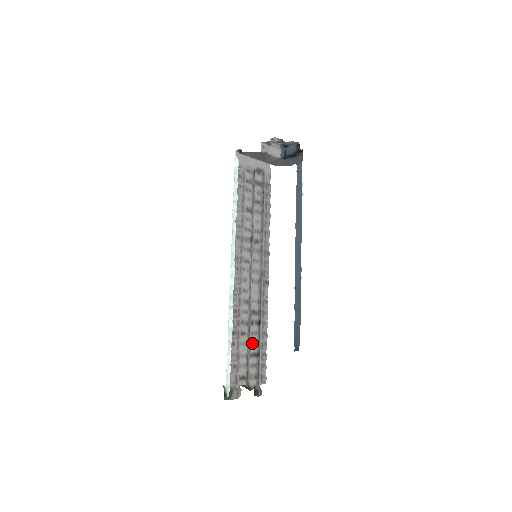
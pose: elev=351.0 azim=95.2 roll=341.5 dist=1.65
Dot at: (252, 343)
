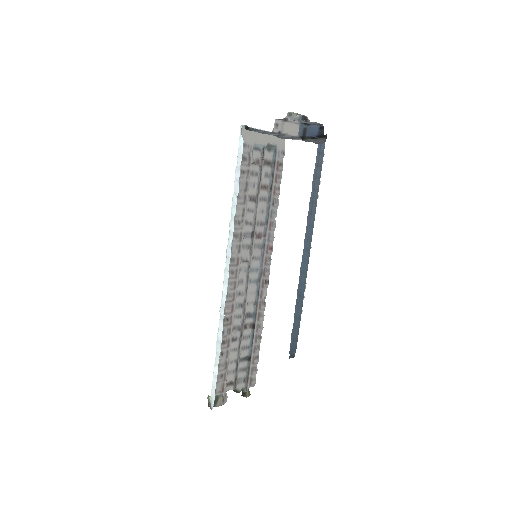
Dot at: (243, 347)
